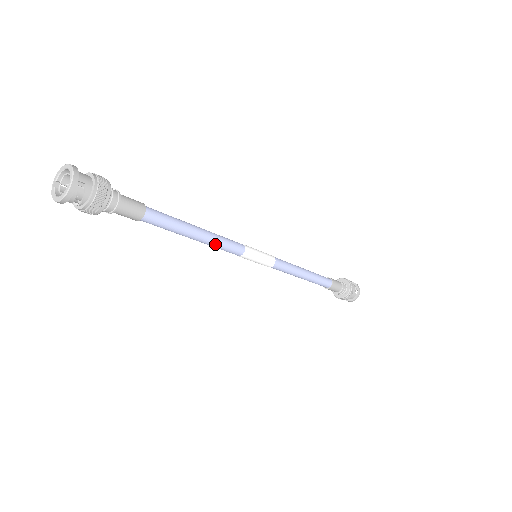
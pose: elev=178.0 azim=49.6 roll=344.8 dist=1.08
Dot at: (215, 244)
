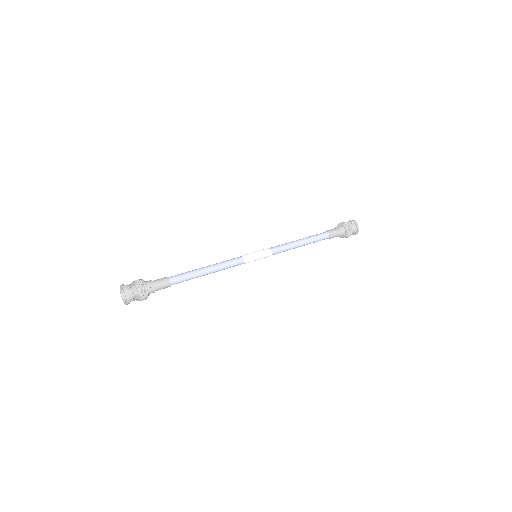
Dot at: (222, 266)
